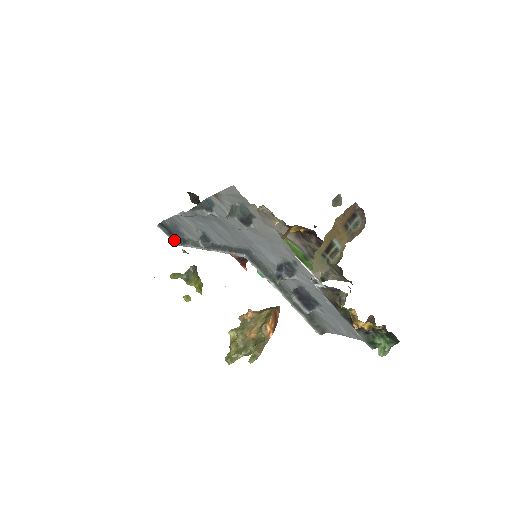
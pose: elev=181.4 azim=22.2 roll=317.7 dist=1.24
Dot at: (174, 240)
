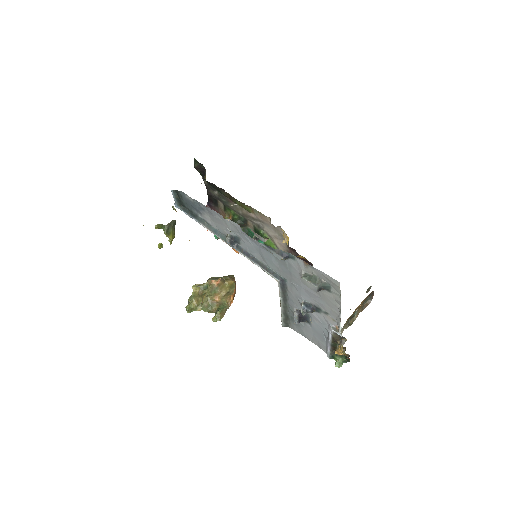
Dot at: (178, 204)
